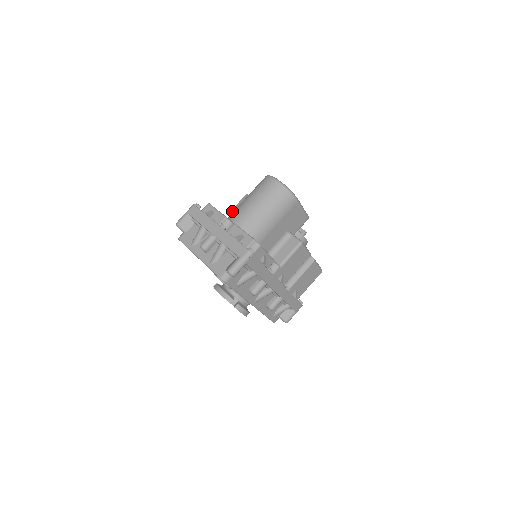
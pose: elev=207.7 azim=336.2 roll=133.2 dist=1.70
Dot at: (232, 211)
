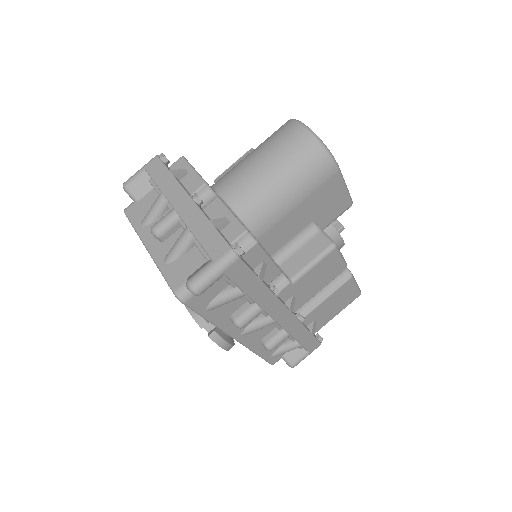
Dot at: (222, 175)
